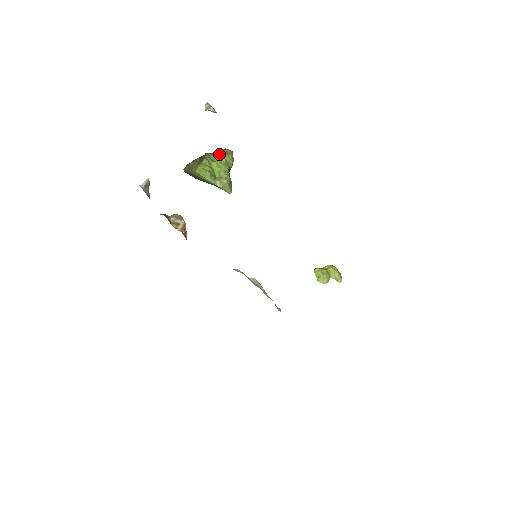
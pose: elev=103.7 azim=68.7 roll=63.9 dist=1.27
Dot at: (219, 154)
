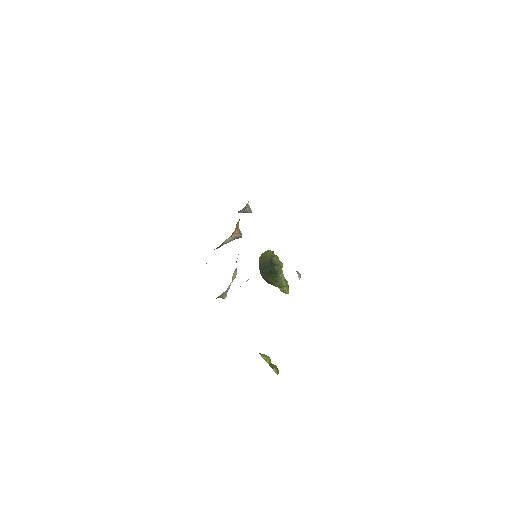
Dot at: occluded
